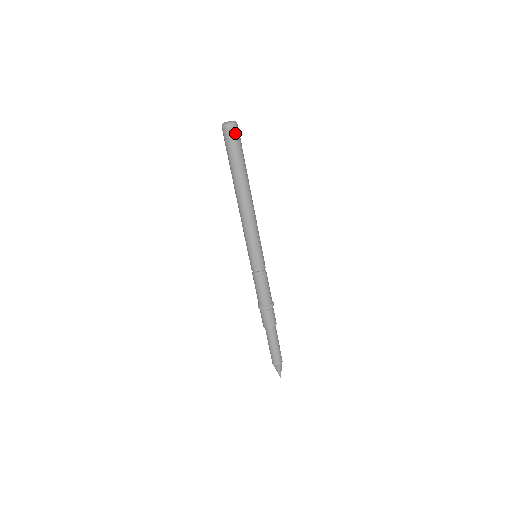
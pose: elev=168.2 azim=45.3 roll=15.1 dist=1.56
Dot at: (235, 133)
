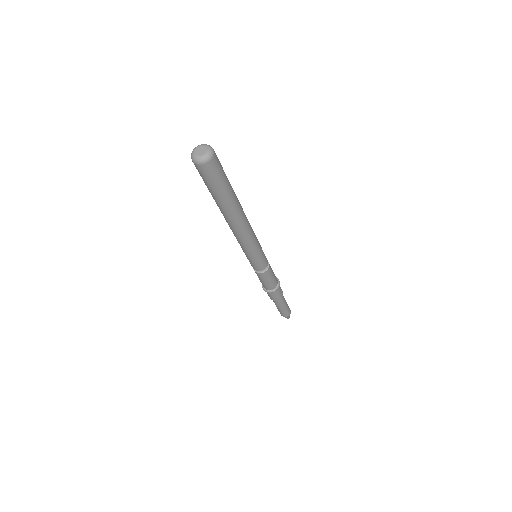
Dot at: (201, 171)
